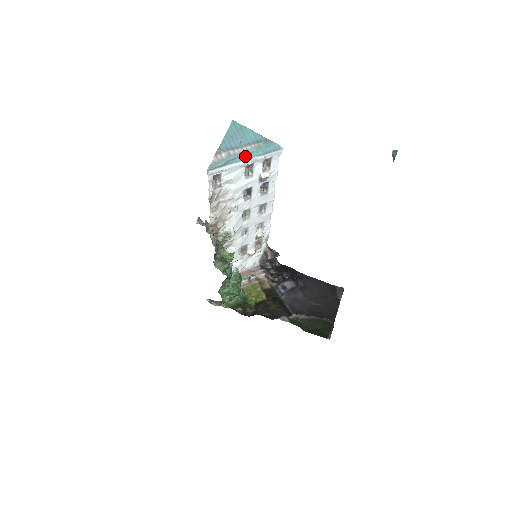
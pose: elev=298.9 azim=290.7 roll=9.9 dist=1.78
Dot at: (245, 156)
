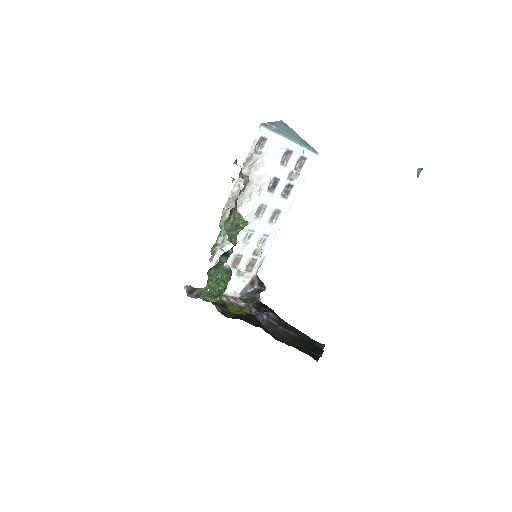
Dot at: (291, 137)
